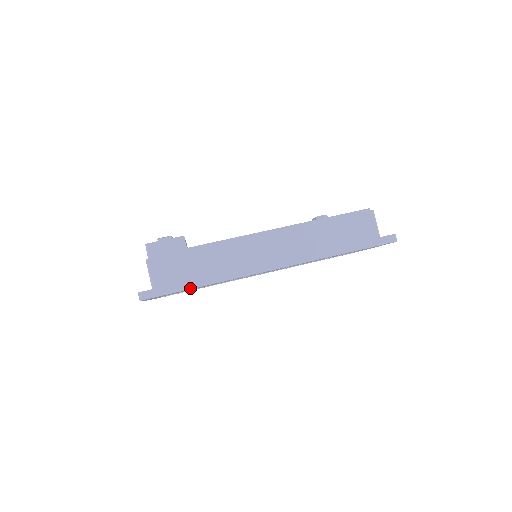
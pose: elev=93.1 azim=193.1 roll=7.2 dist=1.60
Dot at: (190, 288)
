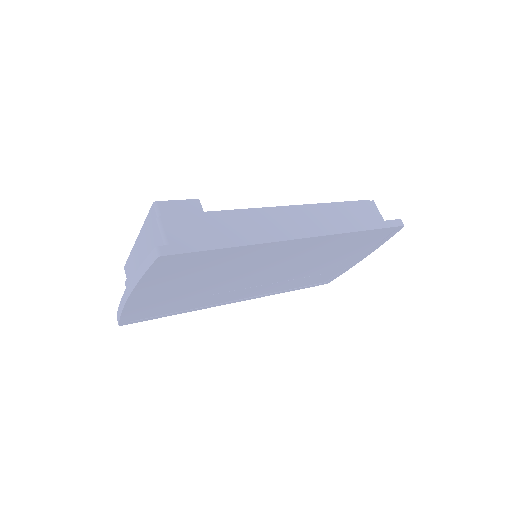
Dot at: (219, 248)
